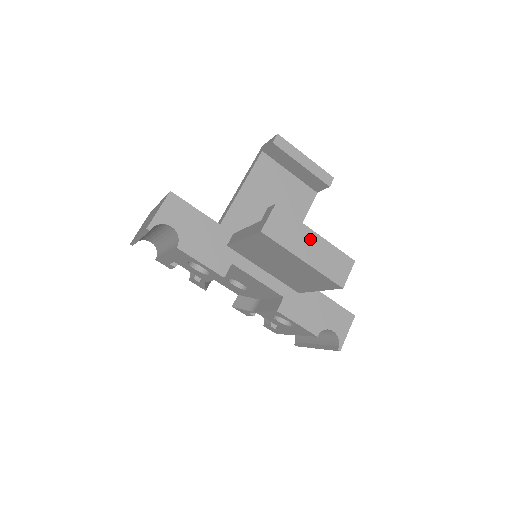
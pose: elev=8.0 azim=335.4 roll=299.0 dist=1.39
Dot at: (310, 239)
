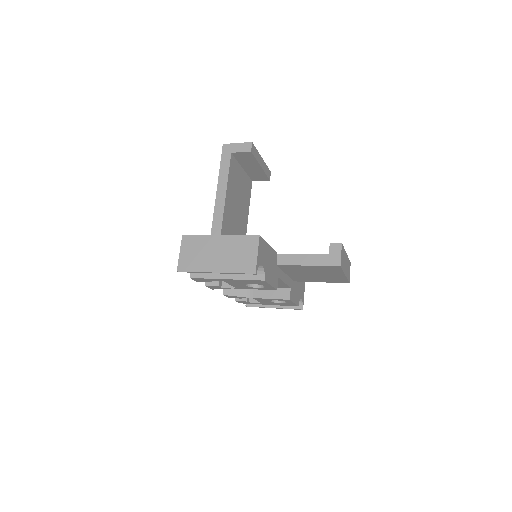
Dot at: (346, 259)
